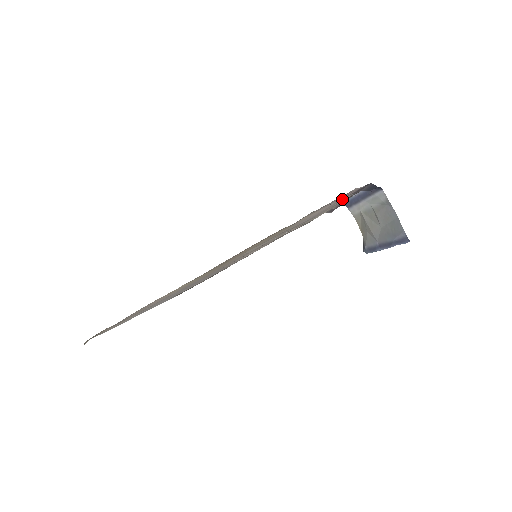
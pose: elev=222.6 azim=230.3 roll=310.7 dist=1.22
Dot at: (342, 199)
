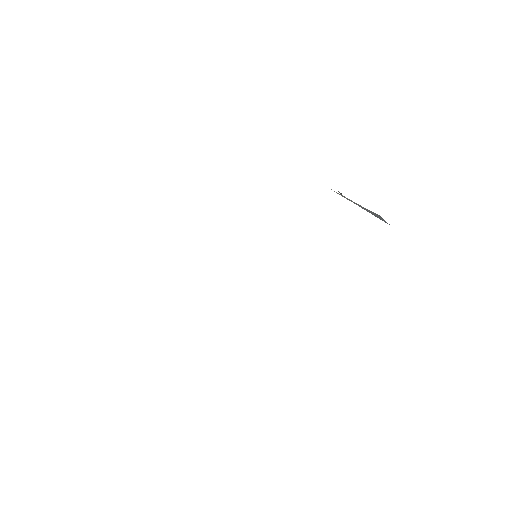
Dot at: occluded
